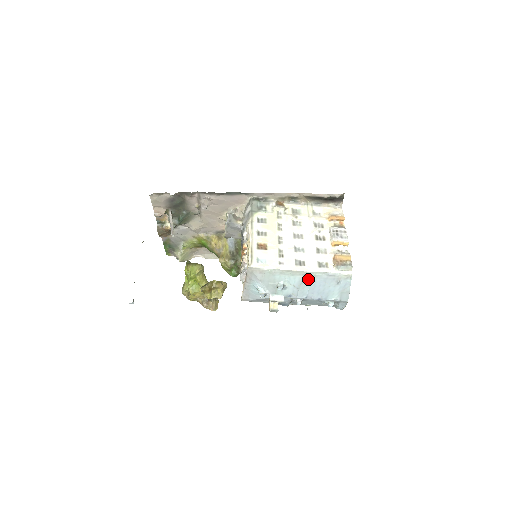
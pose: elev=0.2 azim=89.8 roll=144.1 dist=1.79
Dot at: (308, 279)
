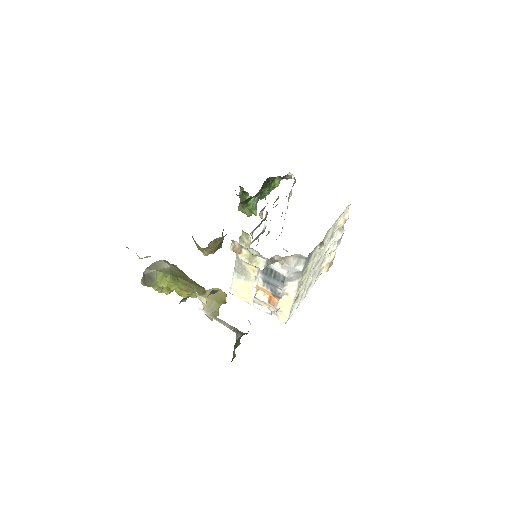
Dot at: occluded
